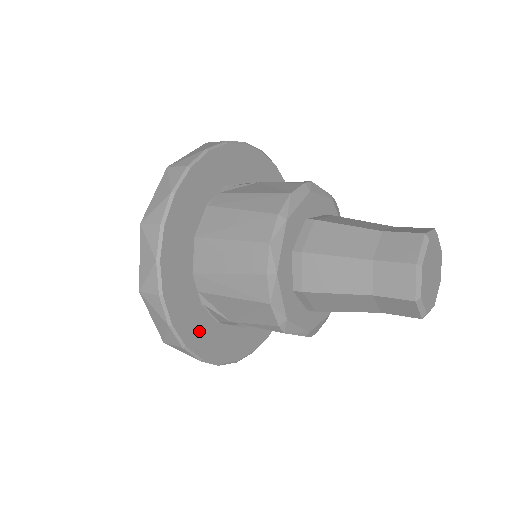
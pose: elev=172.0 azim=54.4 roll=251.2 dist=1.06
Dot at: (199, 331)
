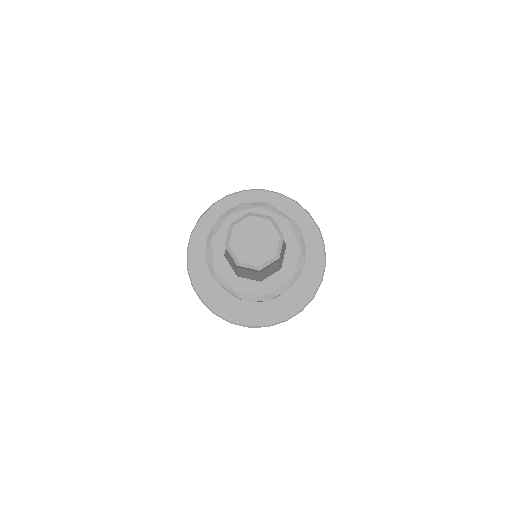
Dot at: (205, 283)
